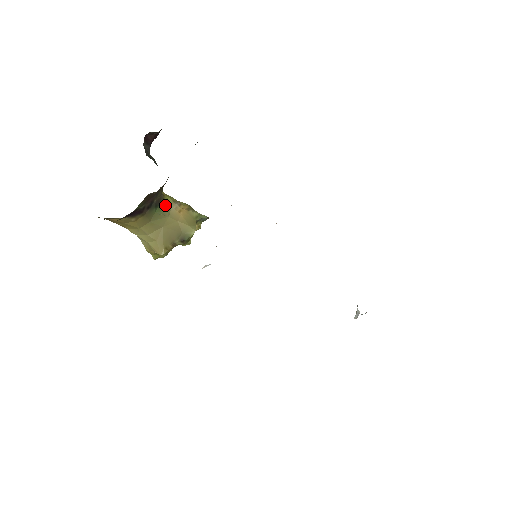
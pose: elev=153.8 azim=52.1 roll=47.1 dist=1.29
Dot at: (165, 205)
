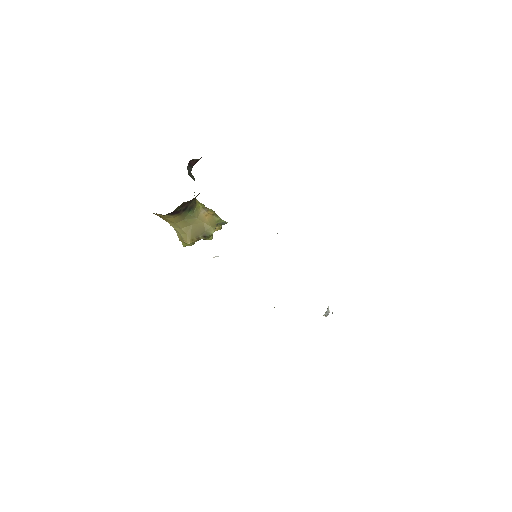
Dot at: (196, 210)
